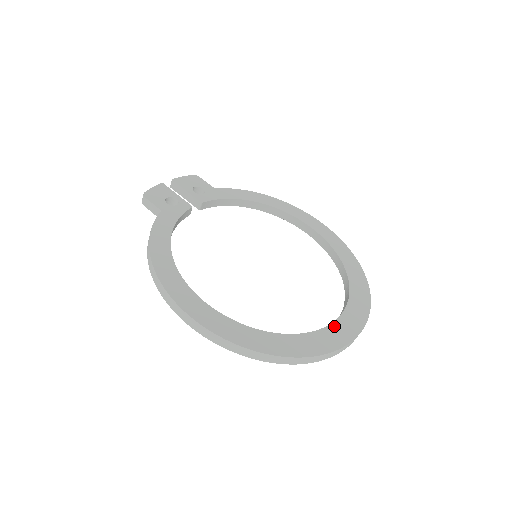
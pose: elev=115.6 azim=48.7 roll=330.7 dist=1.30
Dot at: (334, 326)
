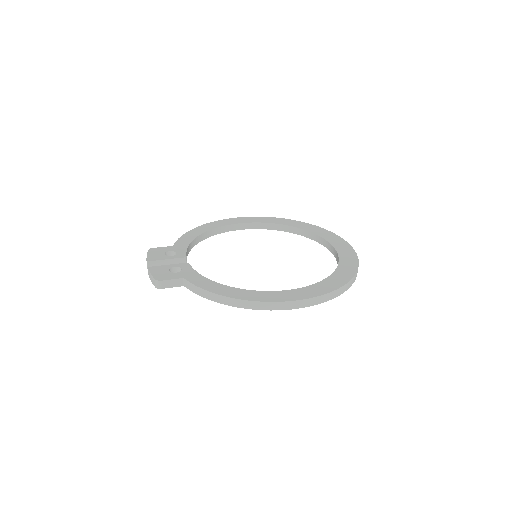
Dot at: (338, 249)
